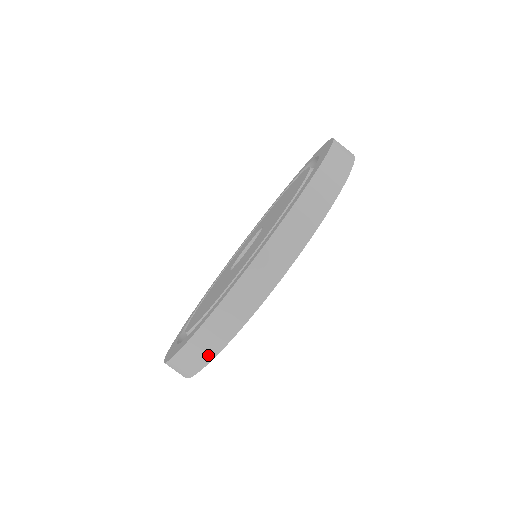
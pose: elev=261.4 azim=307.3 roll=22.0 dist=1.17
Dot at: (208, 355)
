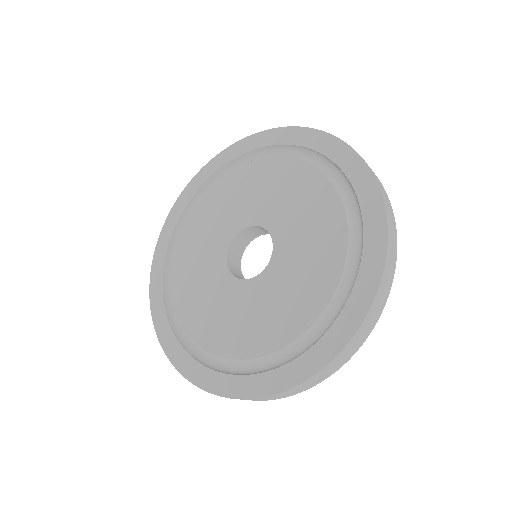
Dot at: occluded
